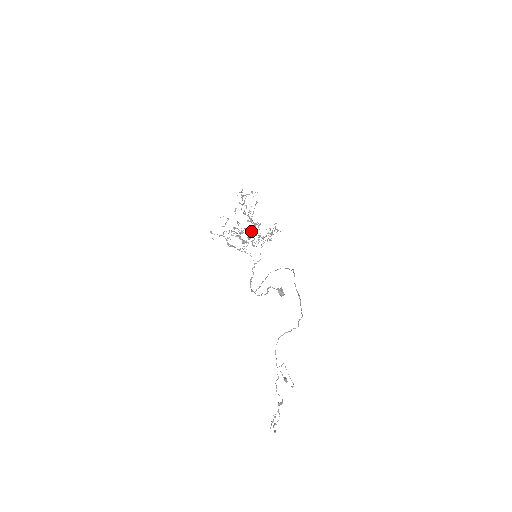
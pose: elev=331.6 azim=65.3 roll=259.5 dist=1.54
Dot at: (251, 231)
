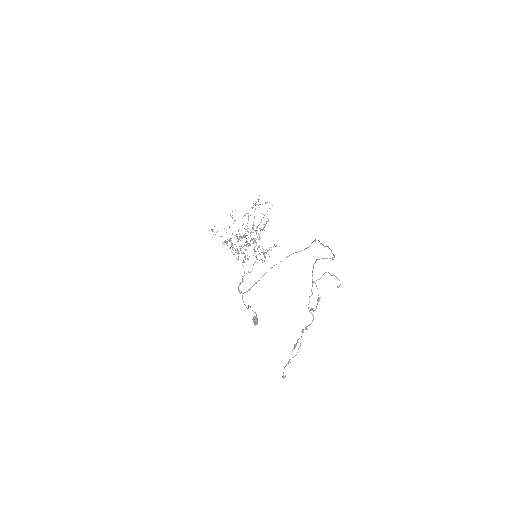
Dot at: occluded
